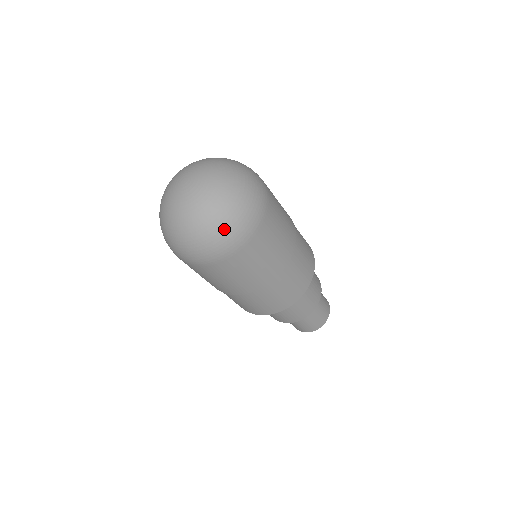
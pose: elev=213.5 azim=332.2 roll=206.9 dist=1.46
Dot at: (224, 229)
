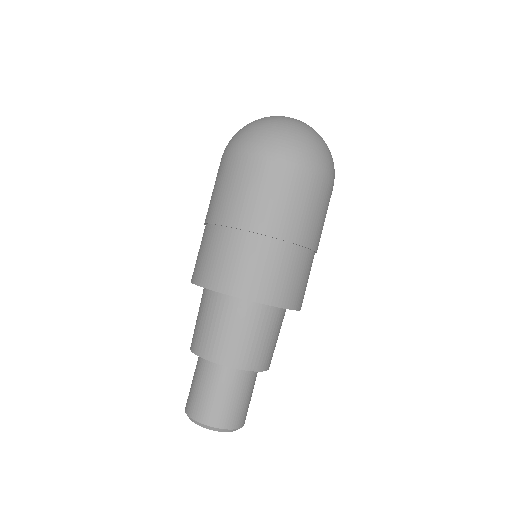
Dot at: (320, 148)
